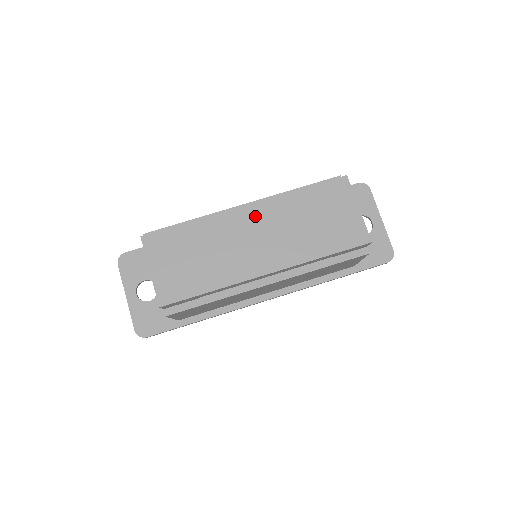
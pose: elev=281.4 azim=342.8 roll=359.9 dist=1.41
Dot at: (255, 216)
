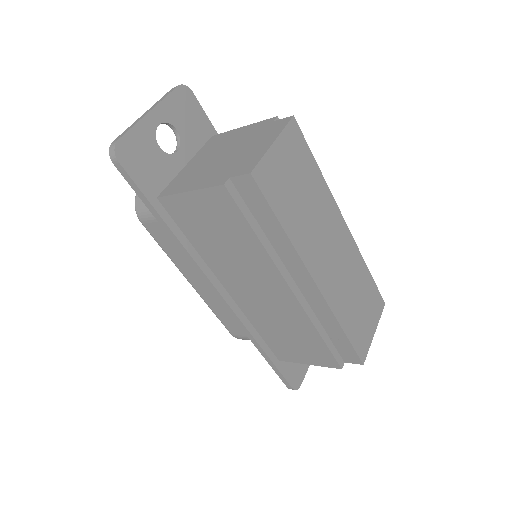
Dot at: (344, 239)
